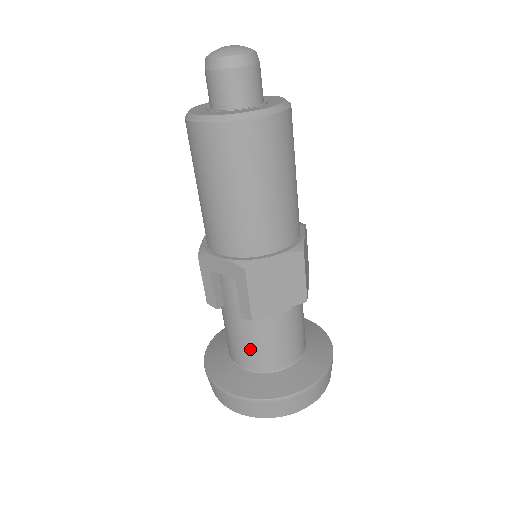
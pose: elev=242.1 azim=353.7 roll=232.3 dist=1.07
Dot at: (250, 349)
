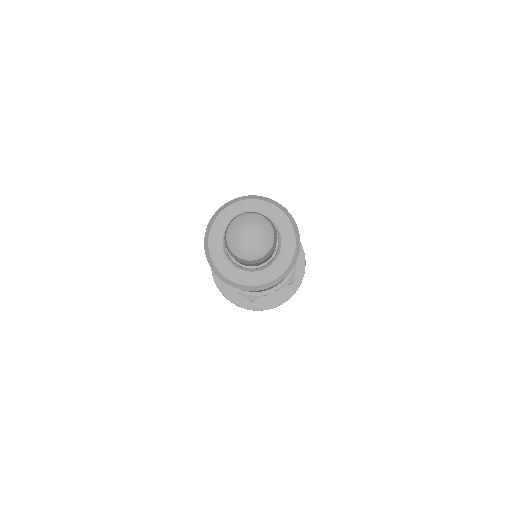
Dot at: occluded
